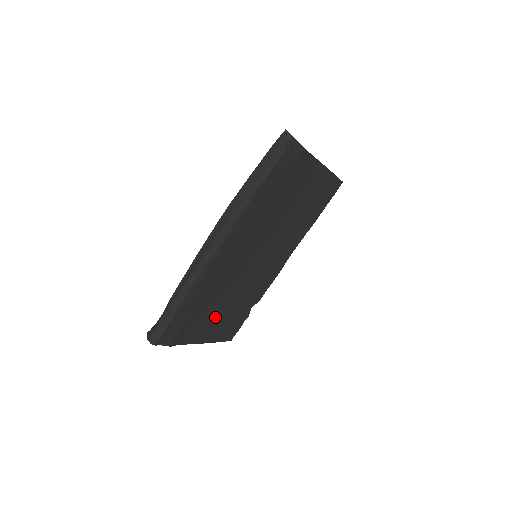
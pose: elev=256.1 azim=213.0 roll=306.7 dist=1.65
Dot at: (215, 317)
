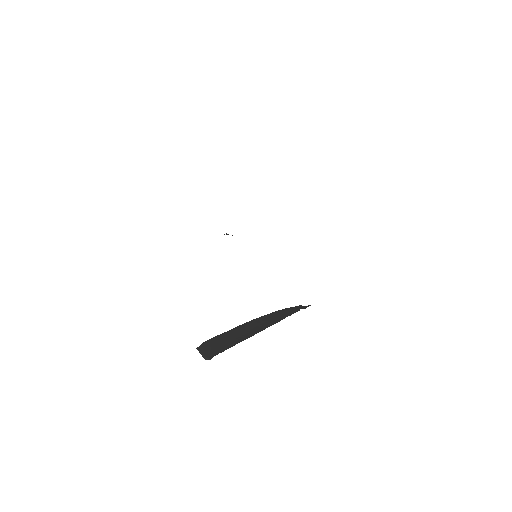
Dot at: occluded
